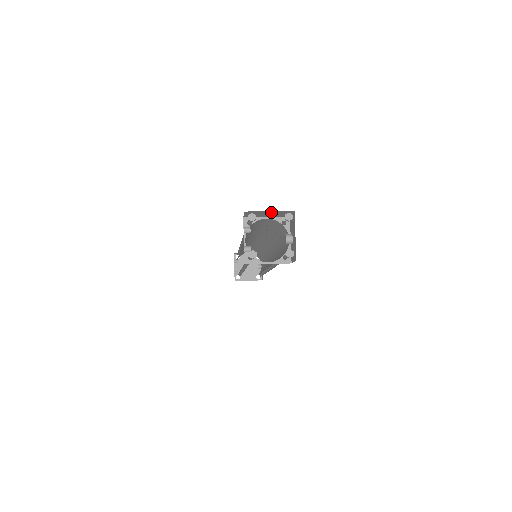
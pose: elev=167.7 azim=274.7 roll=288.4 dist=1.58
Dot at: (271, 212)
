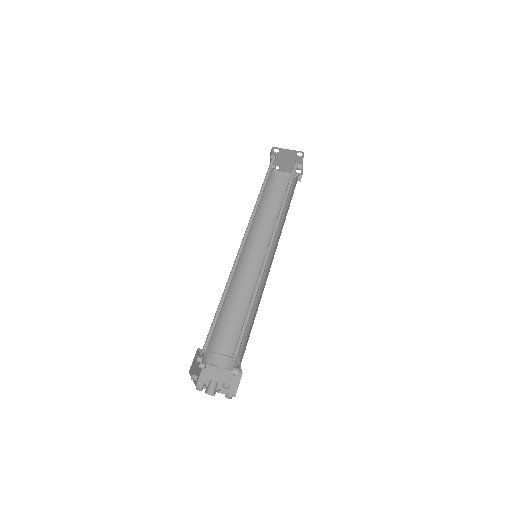
Dot at: occluded
